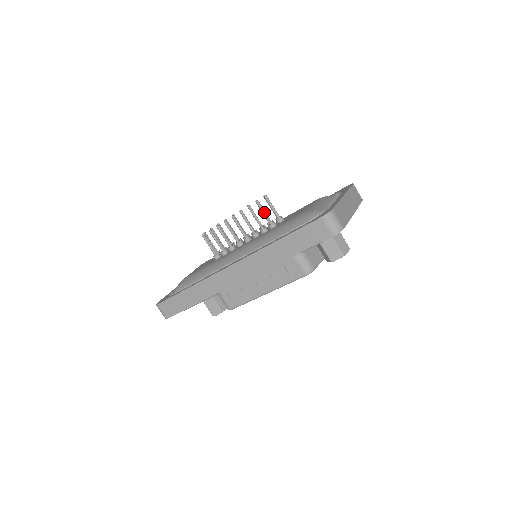
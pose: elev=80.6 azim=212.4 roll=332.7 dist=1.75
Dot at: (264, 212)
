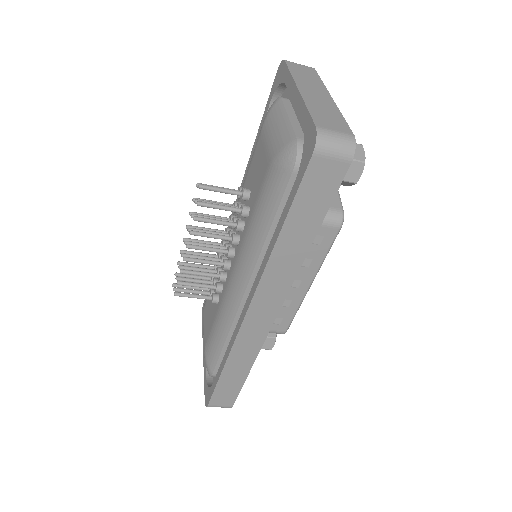
Dot at: (219, 207)
